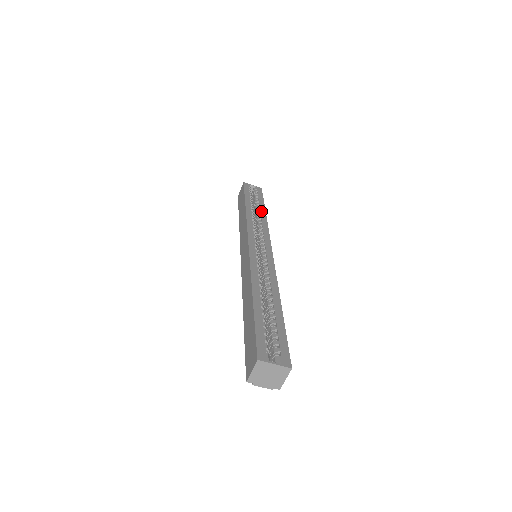
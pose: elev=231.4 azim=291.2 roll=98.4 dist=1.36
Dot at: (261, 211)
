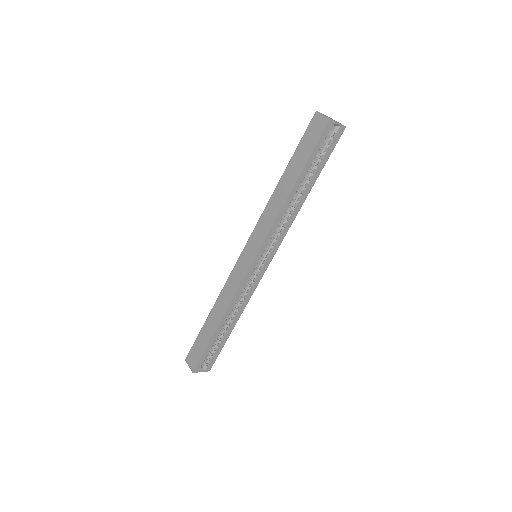
Dot at: (305, 194)
